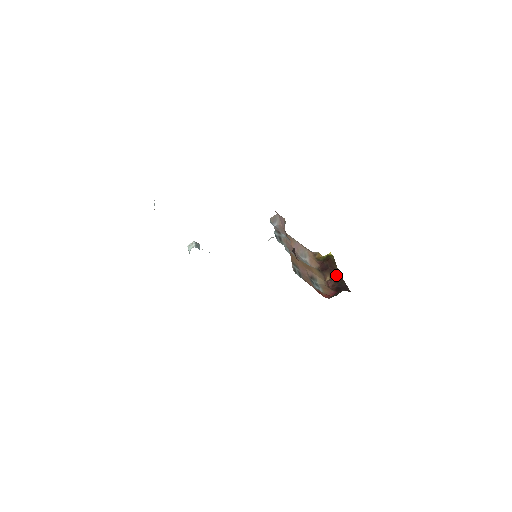
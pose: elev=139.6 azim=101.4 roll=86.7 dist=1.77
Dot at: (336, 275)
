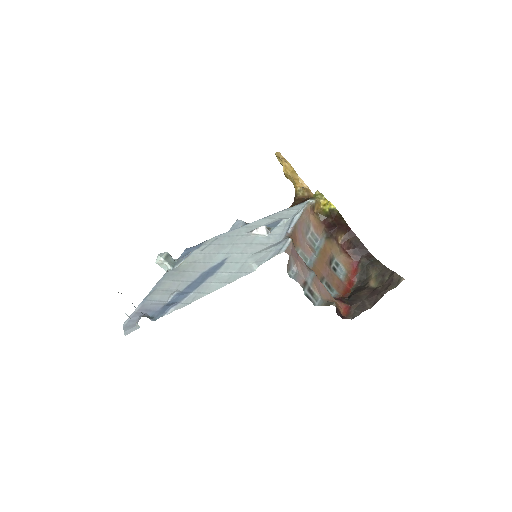
Dot at: (346, 230)
